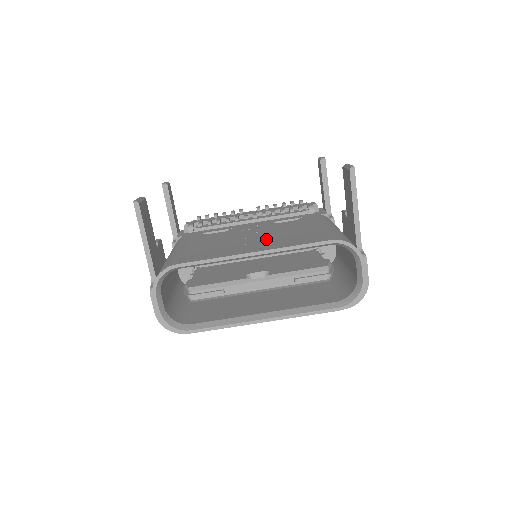
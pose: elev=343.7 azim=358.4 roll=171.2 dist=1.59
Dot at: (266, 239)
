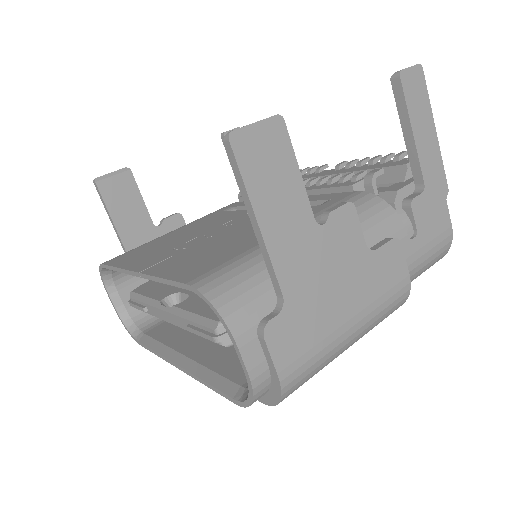
Dot at: (197, 246)
